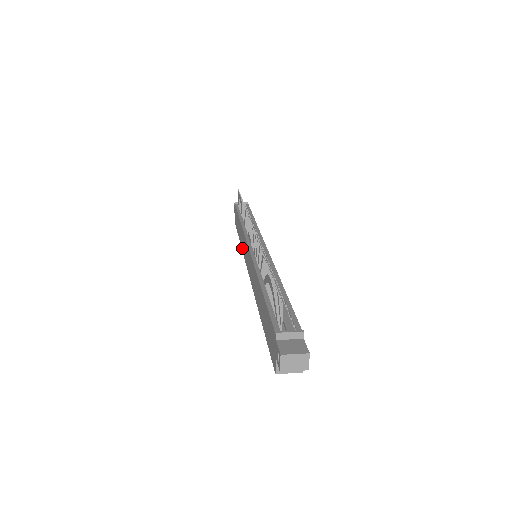
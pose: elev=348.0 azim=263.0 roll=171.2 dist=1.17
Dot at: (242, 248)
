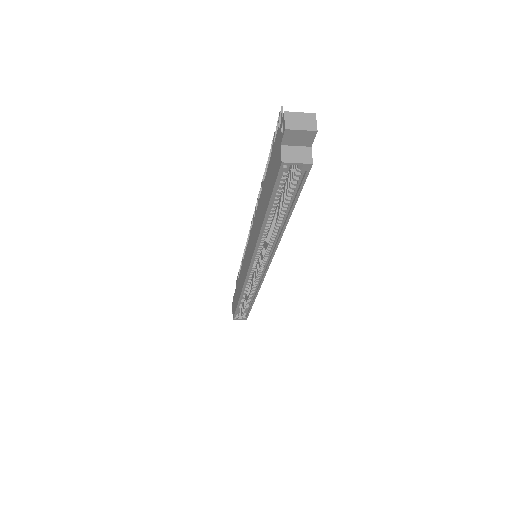
Dot at: (241, 288)
